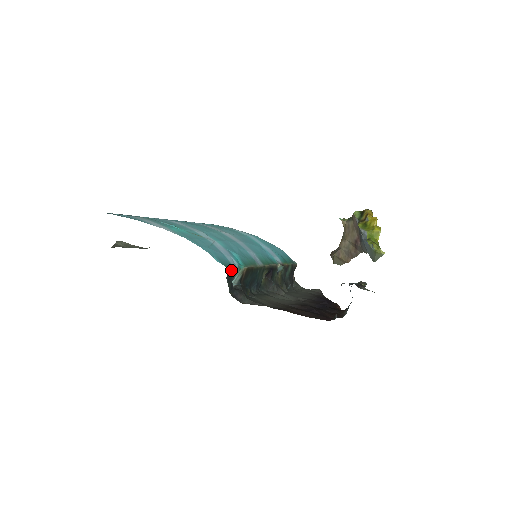
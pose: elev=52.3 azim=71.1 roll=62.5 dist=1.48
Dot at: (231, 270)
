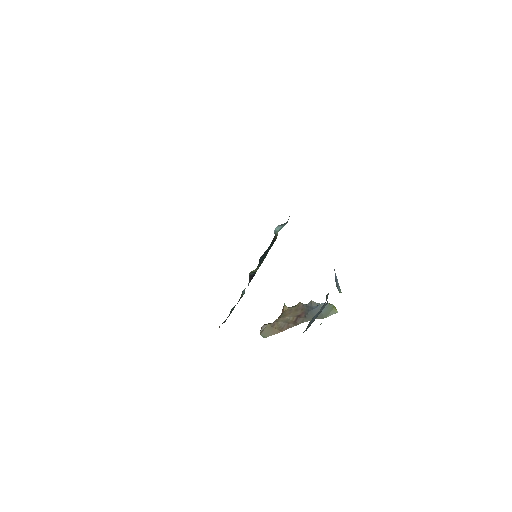
Dot at: occluded
